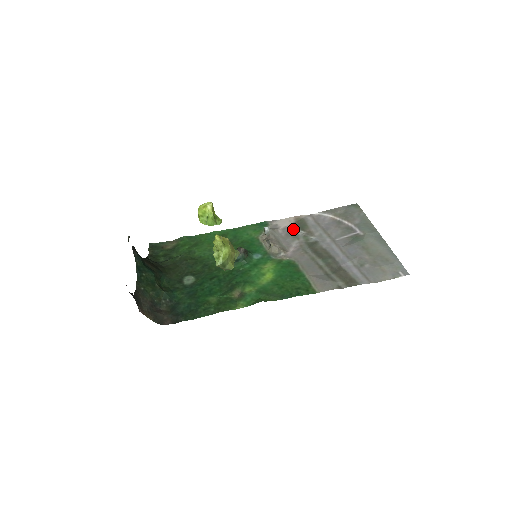
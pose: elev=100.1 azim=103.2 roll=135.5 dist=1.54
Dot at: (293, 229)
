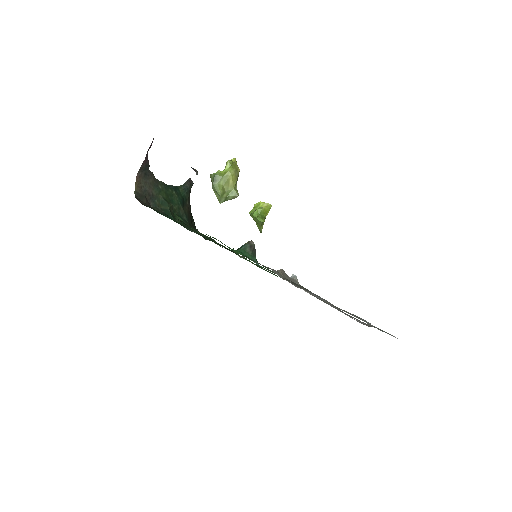
Dot at: occluded
